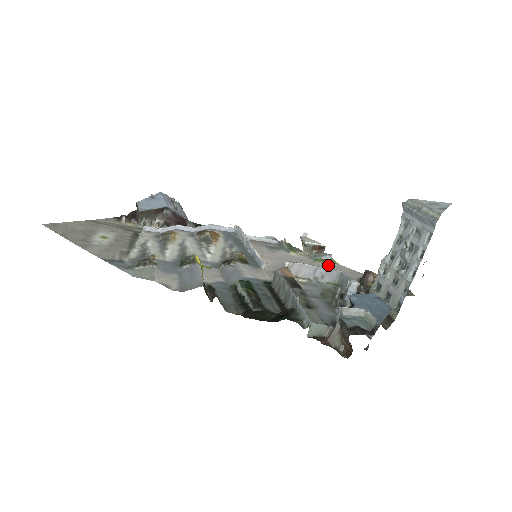
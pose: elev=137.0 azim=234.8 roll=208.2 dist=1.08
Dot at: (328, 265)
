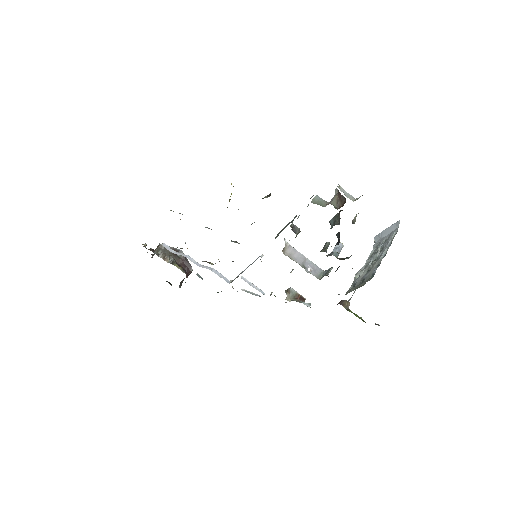
Dot at: occluded
